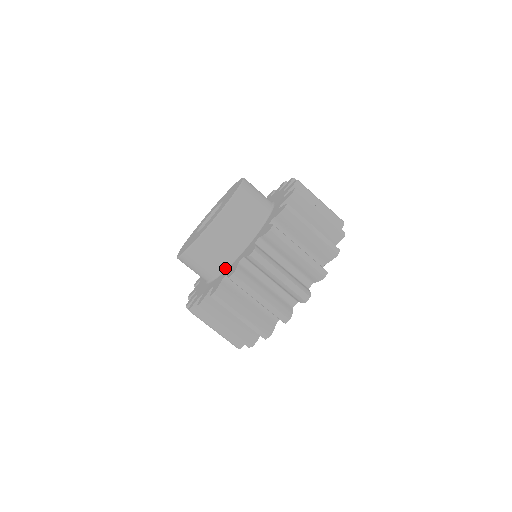
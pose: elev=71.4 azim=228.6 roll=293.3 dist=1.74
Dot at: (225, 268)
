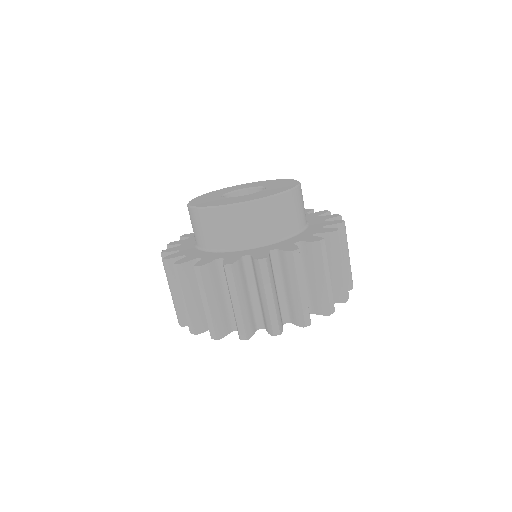
Dot at: (225, 250)
